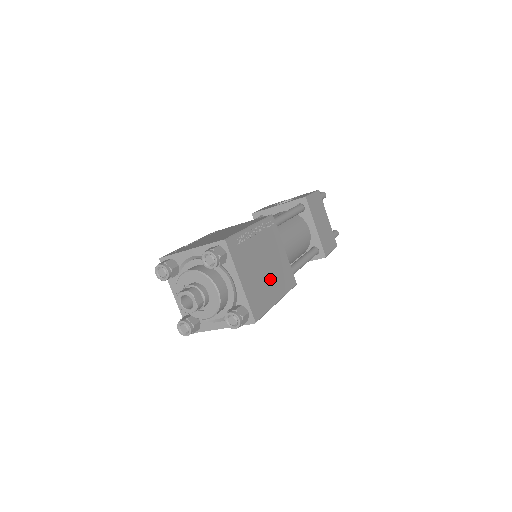
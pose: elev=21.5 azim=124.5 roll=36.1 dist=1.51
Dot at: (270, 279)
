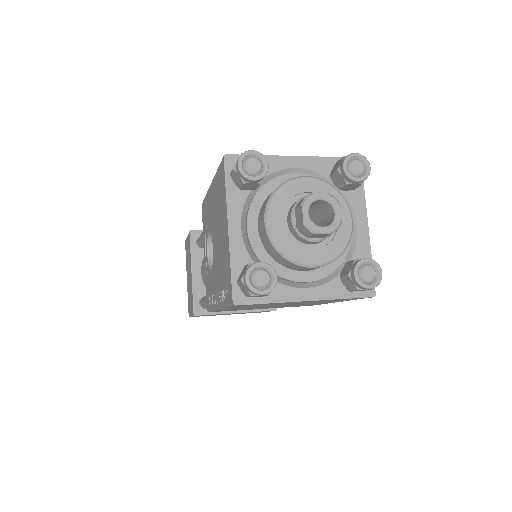
Dot at: occluded
